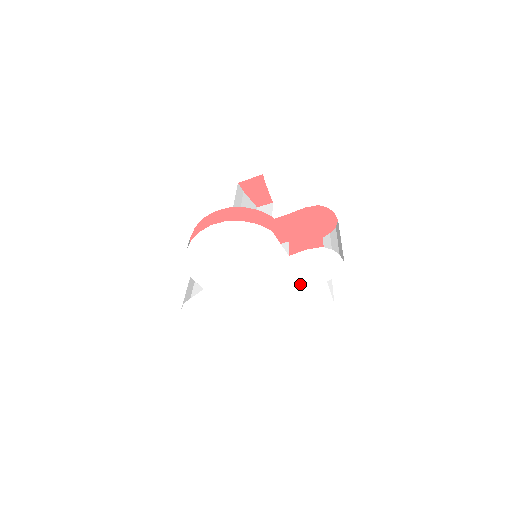
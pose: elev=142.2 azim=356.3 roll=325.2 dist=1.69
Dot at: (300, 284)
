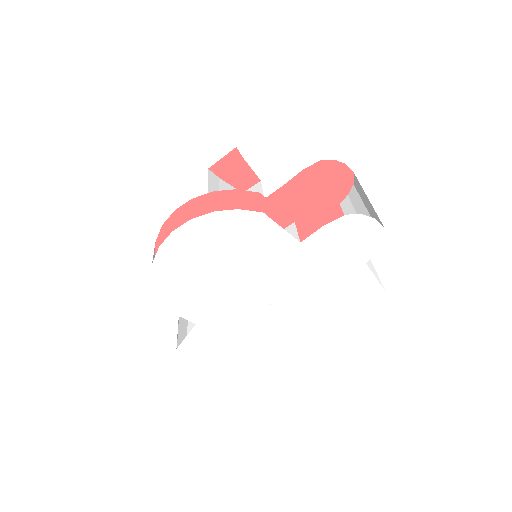
Dot at: (328, 278)
